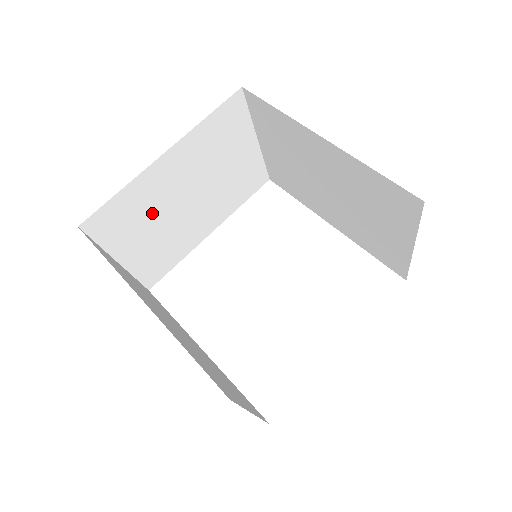
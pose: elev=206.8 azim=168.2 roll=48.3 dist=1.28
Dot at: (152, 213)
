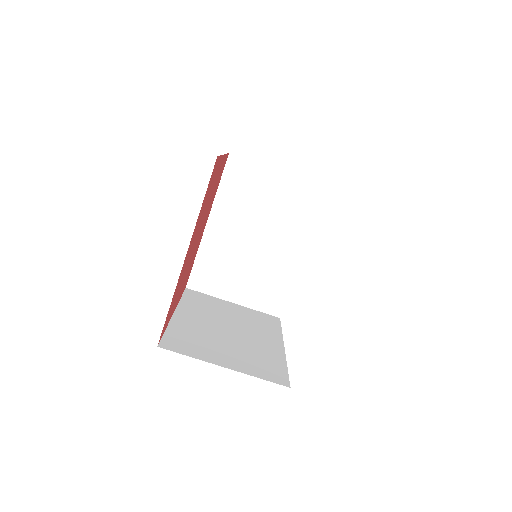
Dot at: (209, 338)
